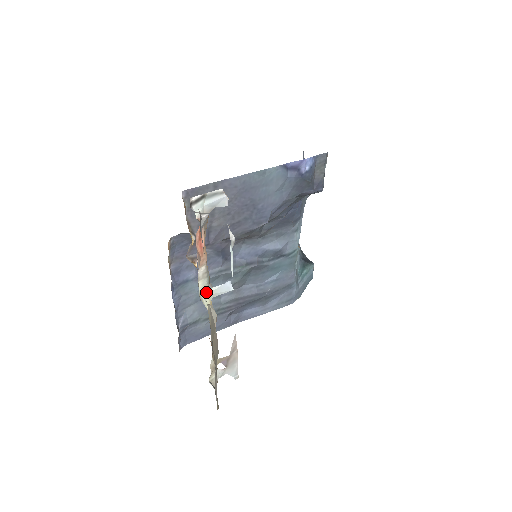
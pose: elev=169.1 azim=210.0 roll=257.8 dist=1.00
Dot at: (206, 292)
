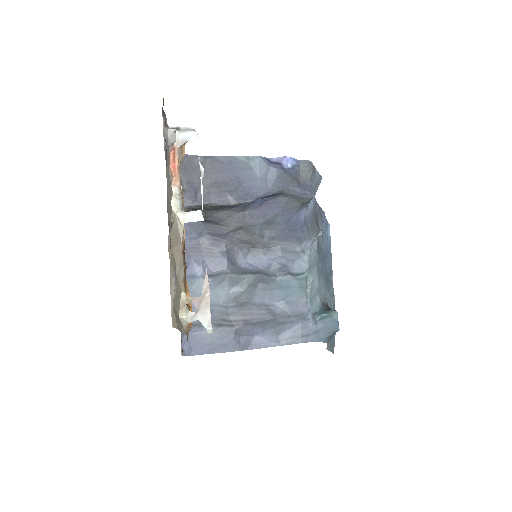
Dot at: (179, 214)
